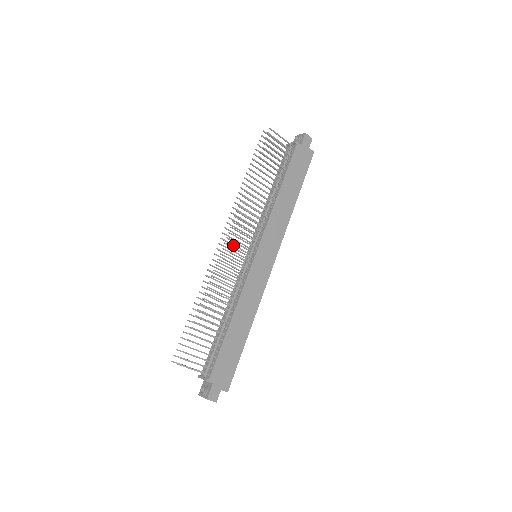
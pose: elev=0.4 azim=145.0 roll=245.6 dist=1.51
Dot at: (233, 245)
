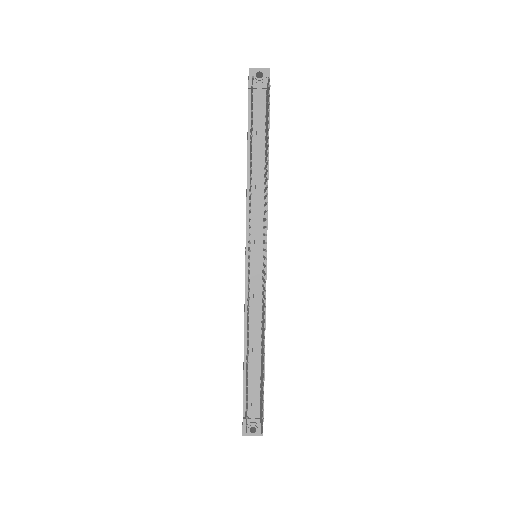
Dot at: occluded
